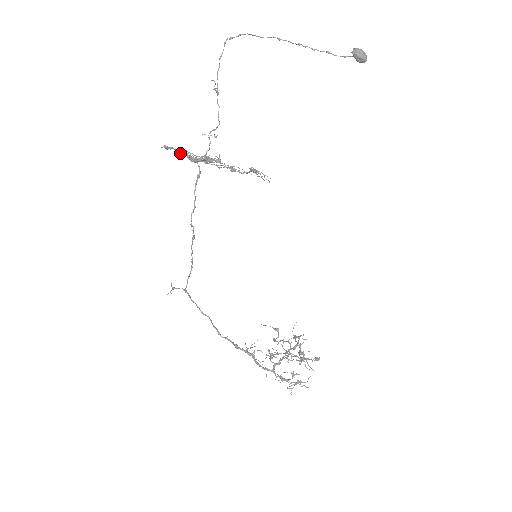
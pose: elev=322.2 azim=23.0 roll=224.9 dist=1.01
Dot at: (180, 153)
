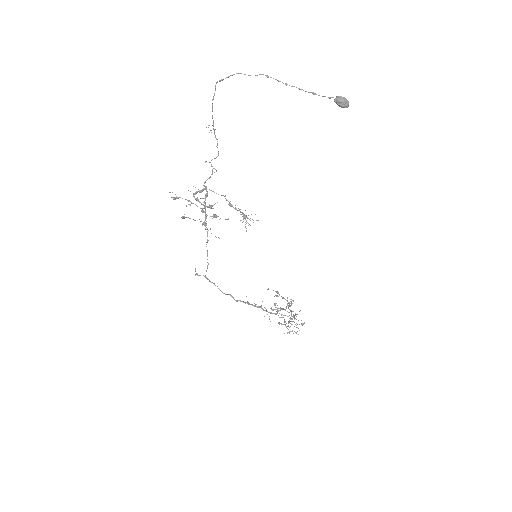
Dot at: (184, 217)
